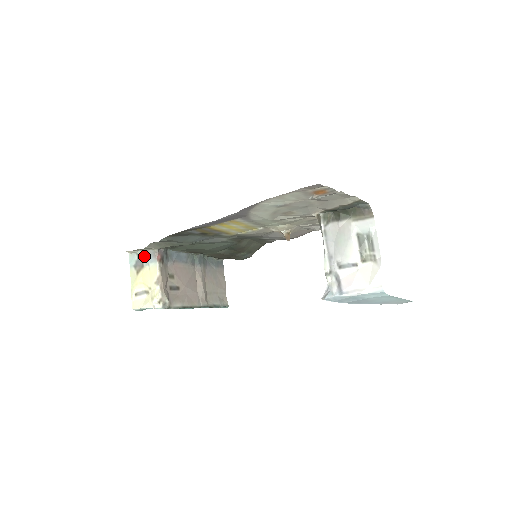
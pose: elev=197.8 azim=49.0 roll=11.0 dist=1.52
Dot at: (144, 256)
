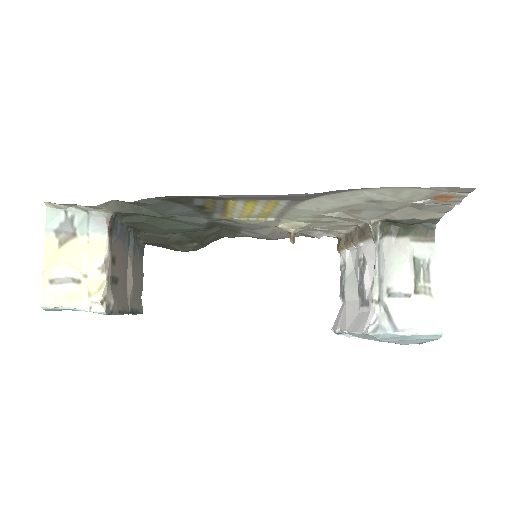
Dot at: (80, 218)
